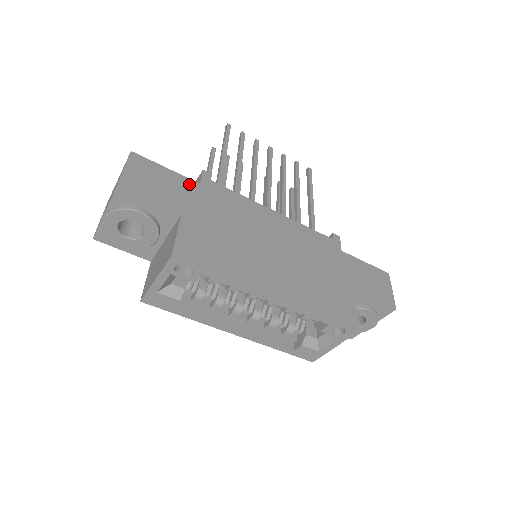
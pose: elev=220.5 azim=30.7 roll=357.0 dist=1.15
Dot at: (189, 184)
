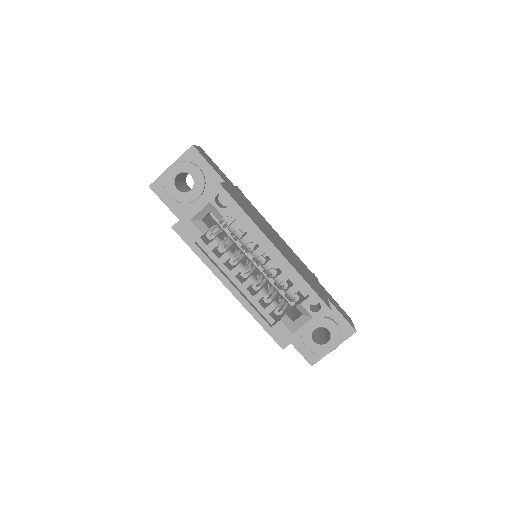
Dot at: (229, 181)
